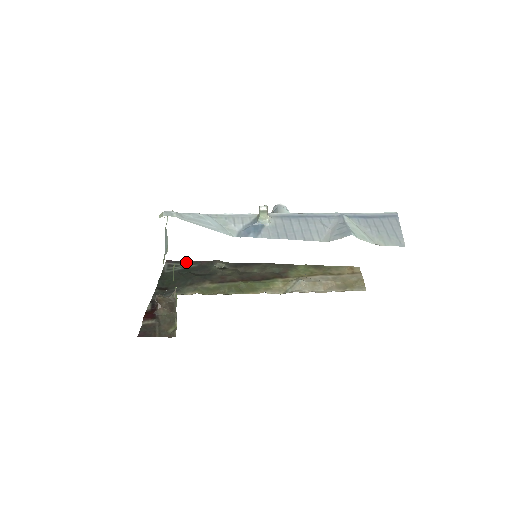
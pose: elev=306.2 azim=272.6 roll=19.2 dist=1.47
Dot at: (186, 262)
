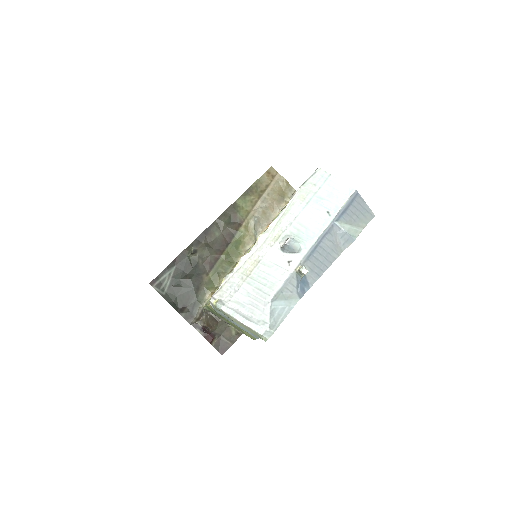
Dot at: (164, 271)
